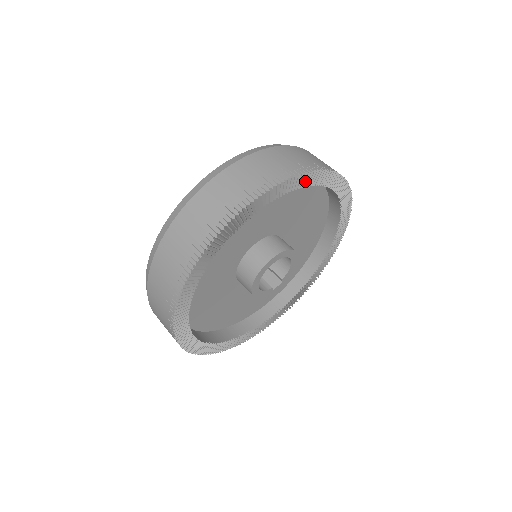
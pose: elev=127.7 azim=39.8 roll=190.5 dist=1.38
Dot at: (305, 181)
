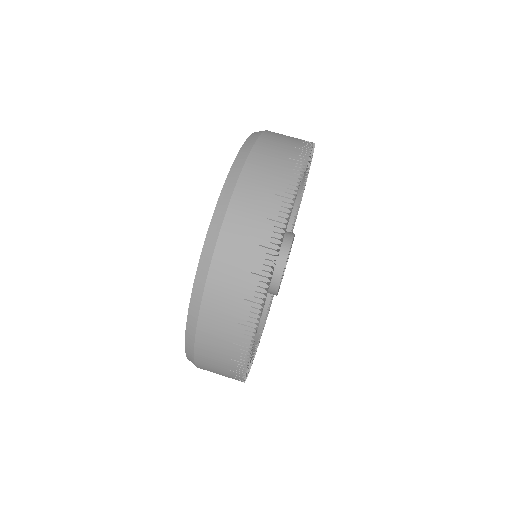
Dot at: occluded
